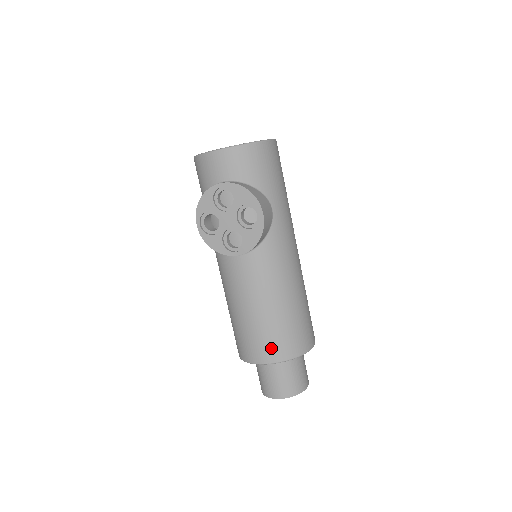
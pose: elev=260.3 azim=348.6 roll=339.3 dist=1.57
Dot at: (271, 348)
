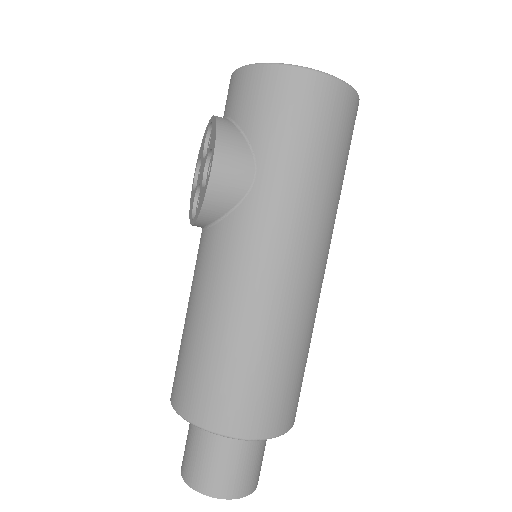
Dot at: (179, 384)
